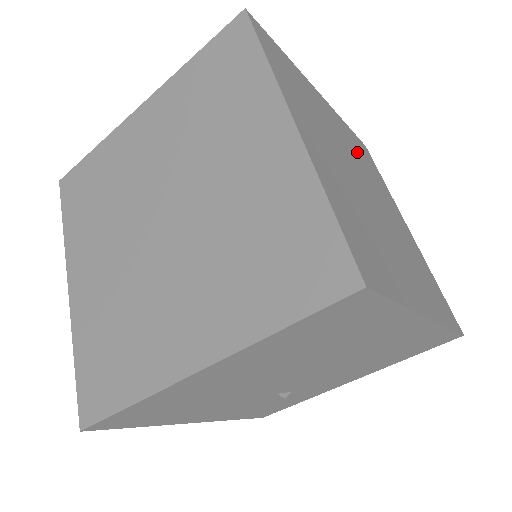
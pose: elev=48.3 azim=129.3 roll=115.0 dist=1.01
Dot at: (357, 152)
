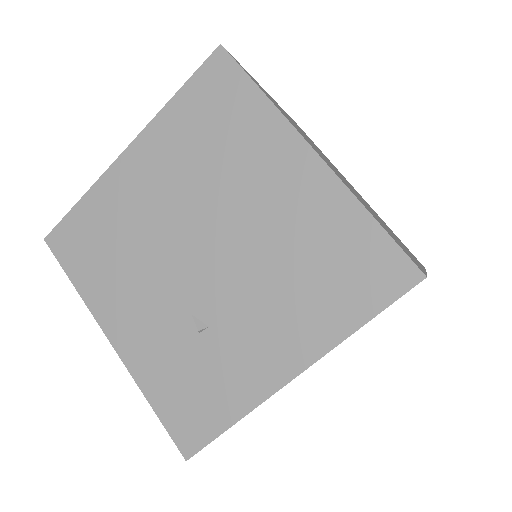
Dot at: occluded
